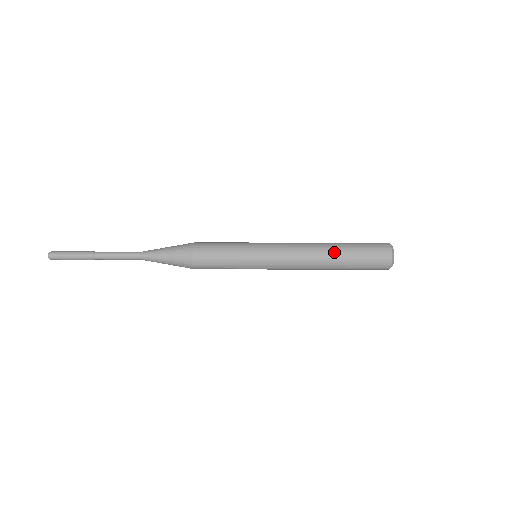
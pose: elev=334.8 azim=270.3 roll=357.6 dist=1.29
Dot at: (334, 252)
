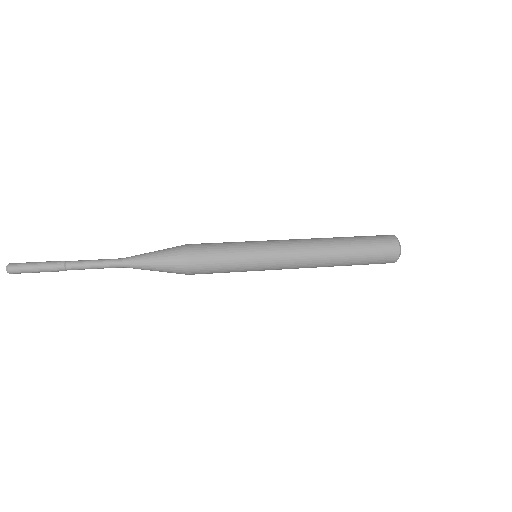
Dot at: (342, 252)
